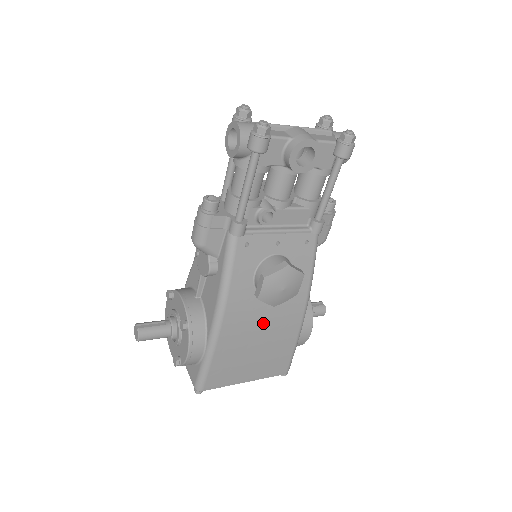
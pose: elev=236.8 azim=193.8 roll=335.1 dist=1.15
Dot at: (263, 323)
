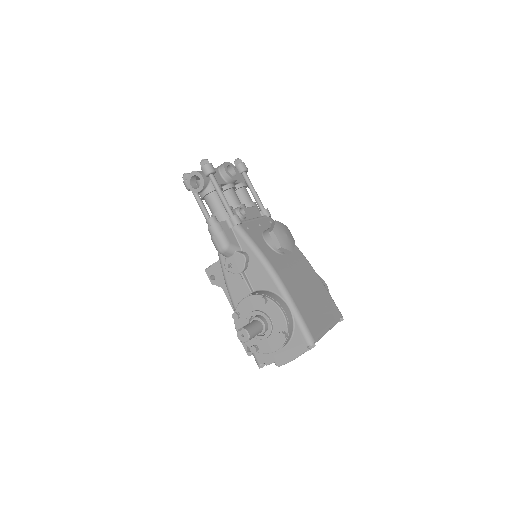
Dot at: (298, 274)
